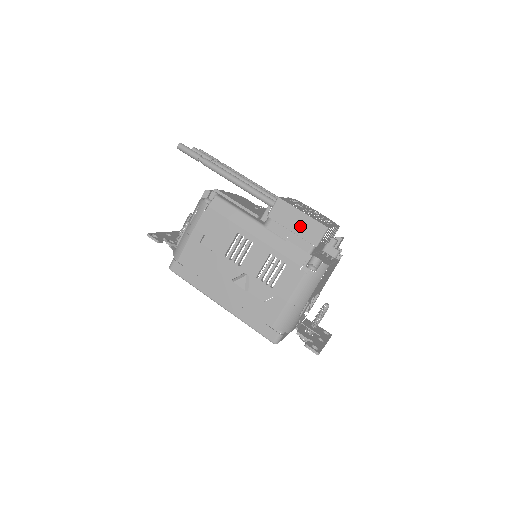
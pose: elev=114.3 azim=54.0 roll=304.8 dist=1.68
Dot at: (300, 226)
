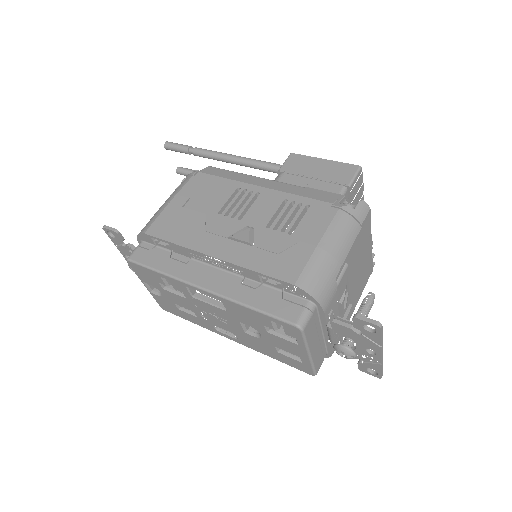
Dot at: (323, 171)
